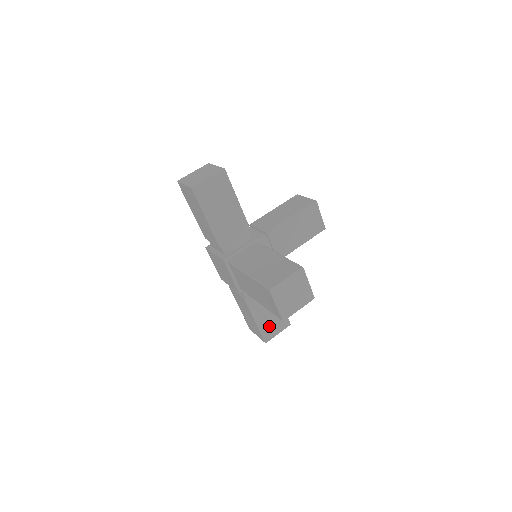
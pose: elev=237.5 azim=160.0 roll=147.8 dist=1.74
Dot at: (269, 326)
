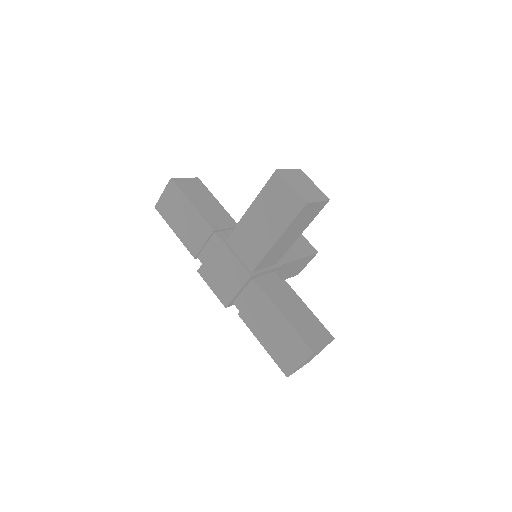
Dot at: (307, 331)
